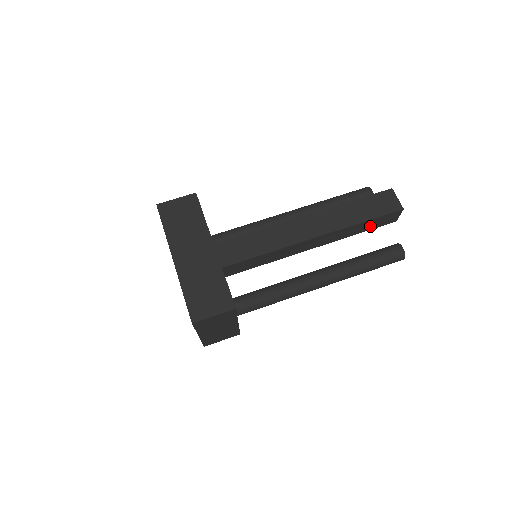
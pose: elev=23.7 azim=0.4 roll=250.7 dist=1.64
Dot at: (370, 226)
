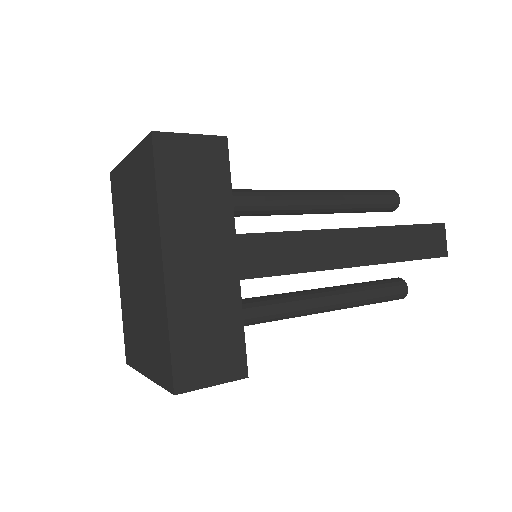
Dot at: occluded
